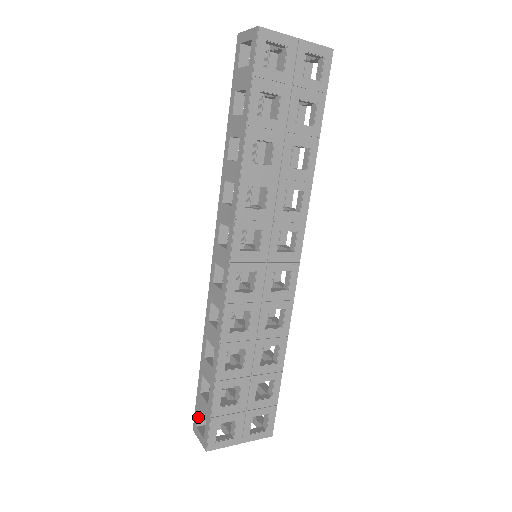
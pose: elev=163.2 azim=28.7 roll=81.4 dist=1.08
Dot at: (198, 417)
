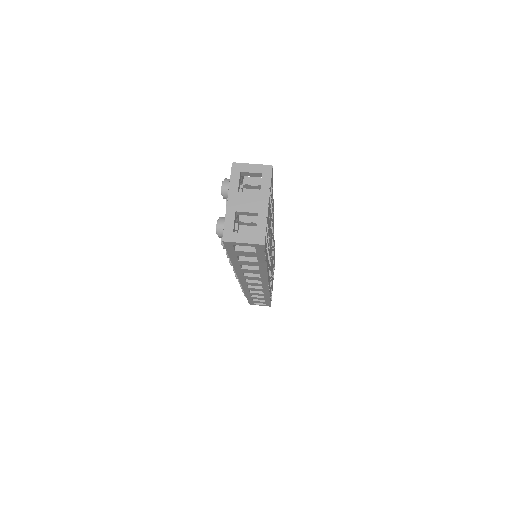
Dot at: (253, 303)
